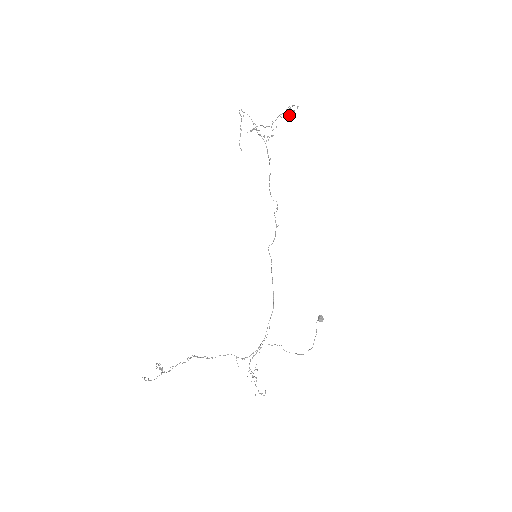
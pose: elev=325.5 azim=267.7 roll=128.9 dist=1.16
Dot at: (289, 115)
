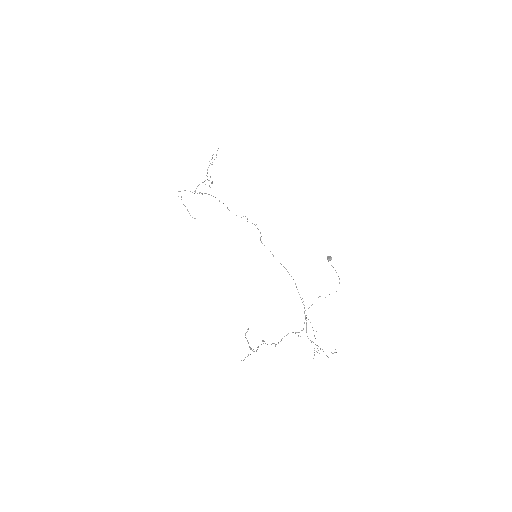
Dot at: occluded
